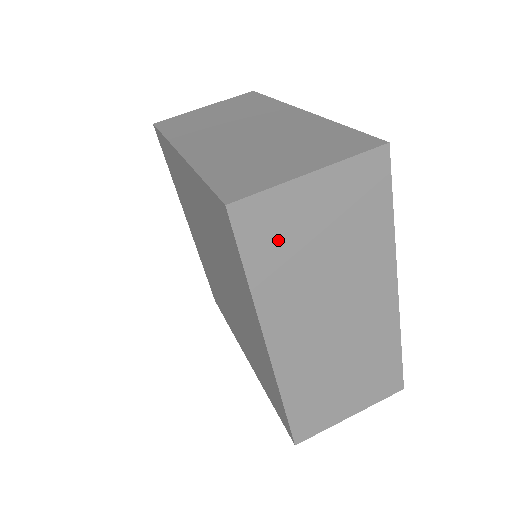
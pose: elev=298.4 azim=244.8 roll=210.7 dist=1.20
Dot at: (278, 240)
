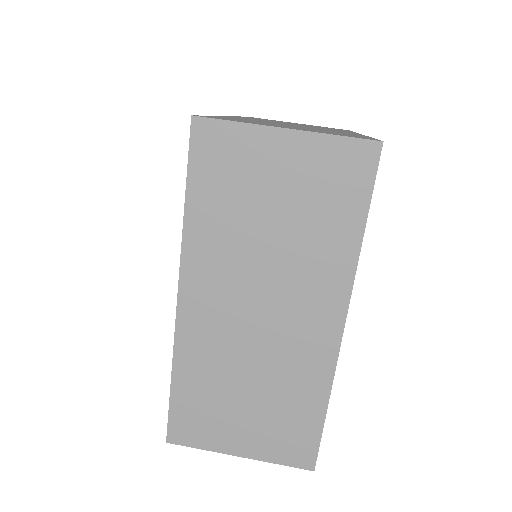
Dot at: (229, 182)
